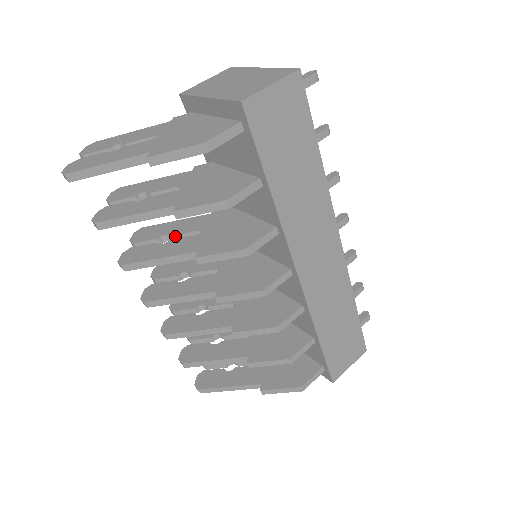
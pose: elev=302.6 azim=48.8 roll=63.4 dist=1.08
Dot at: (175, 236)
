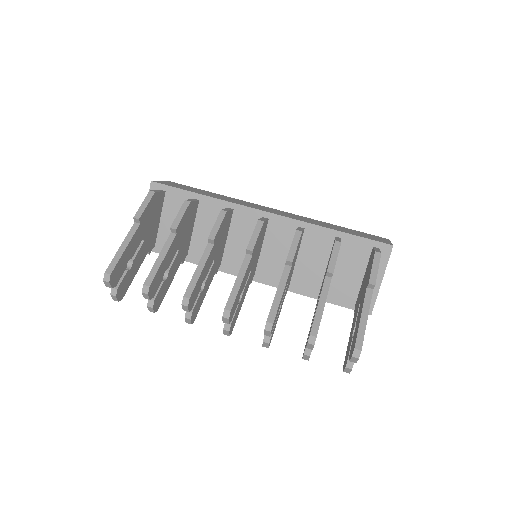
Dot at: occluded
